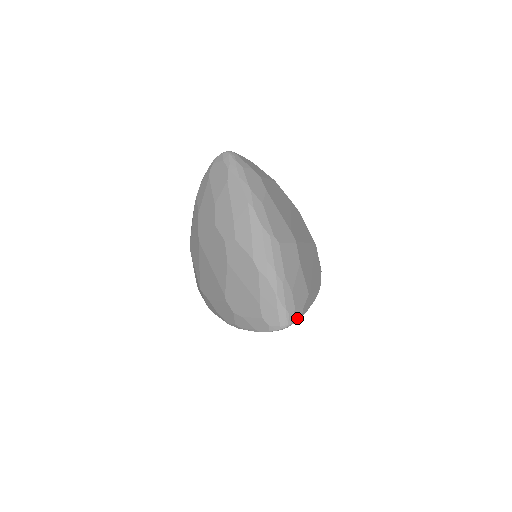
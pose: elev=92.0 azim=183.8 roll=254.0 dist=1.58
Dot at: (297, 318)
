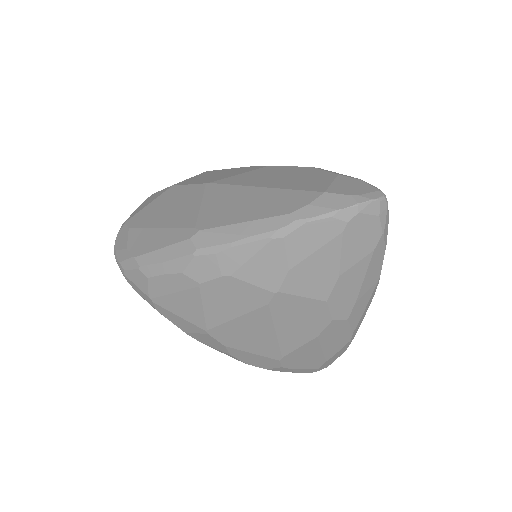
Dot at: occluded
